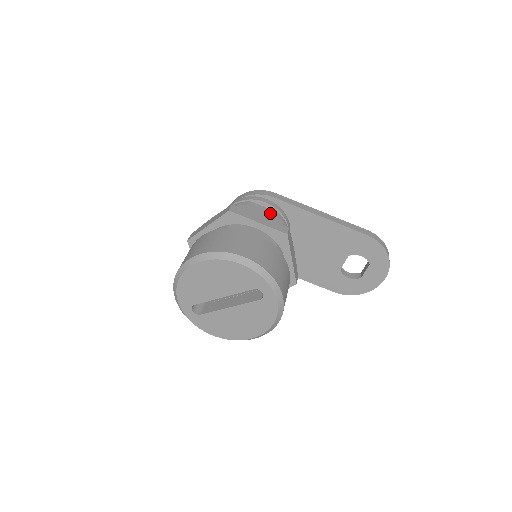
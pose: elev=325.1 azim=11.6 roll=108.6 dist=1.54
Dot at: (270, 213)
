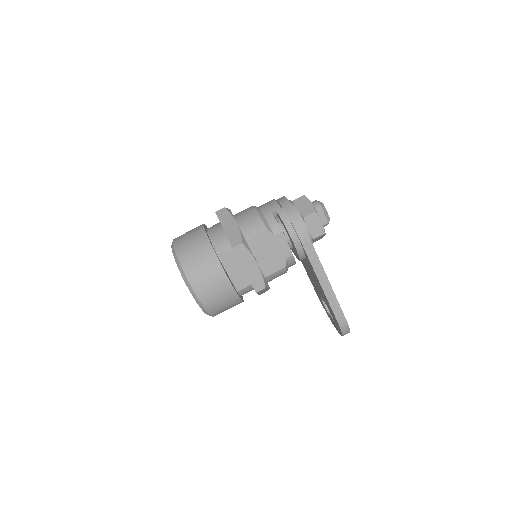
Dot at: (284, 253)
